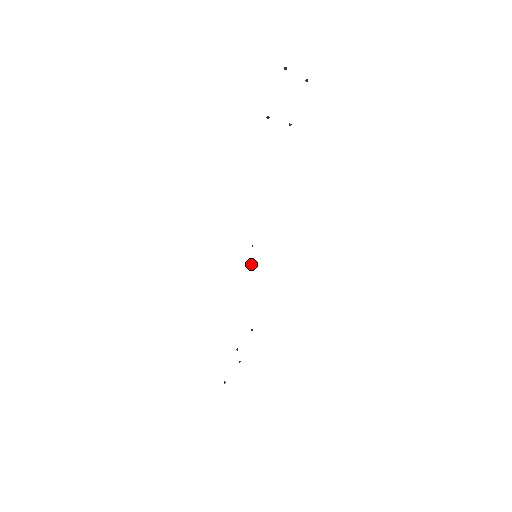
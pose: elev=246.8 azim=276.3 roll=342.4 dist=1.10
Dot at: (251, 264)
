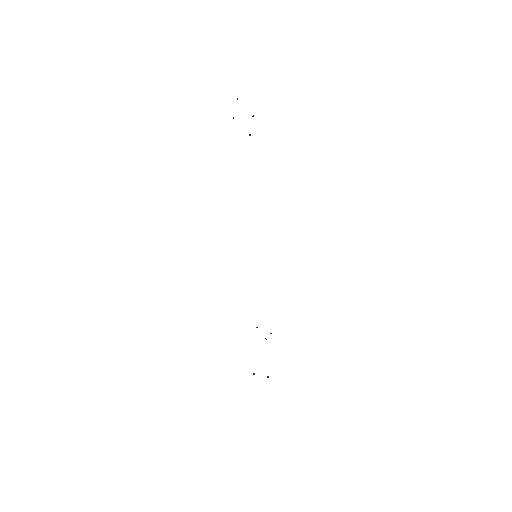
Dot at: (266, 339)
